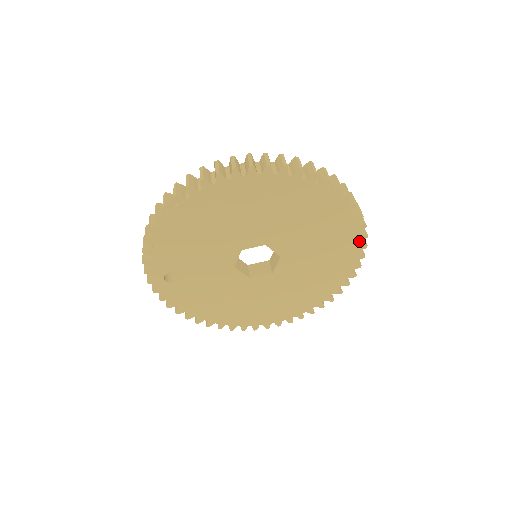
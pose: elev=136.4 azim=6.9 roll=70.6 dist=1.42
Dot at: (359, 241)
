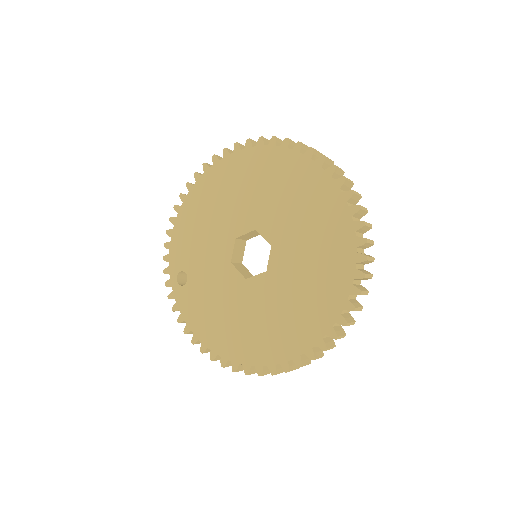
Dot at: (357, 221)
